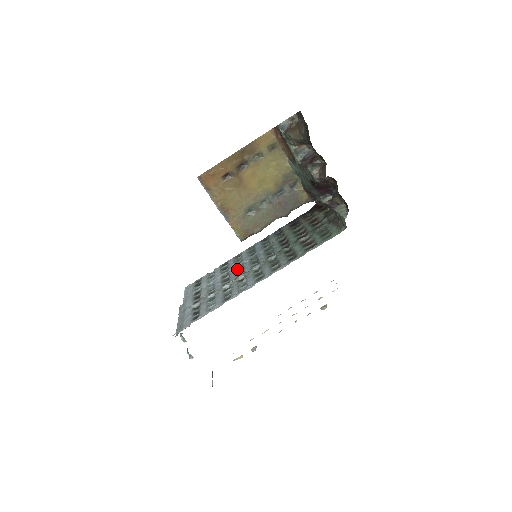
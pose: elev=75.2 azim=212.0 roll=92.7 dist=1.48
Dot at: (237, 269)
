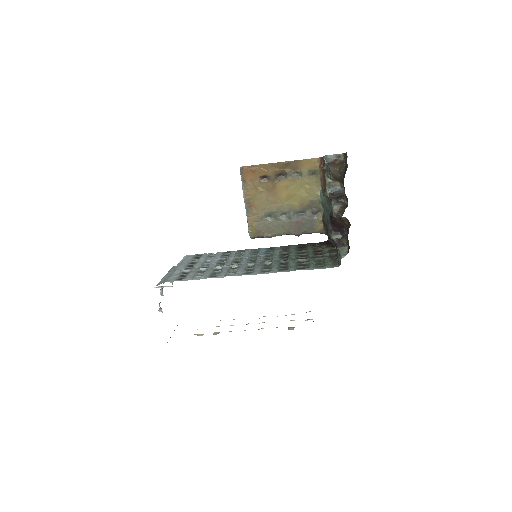
Dot at: (235, 259)
